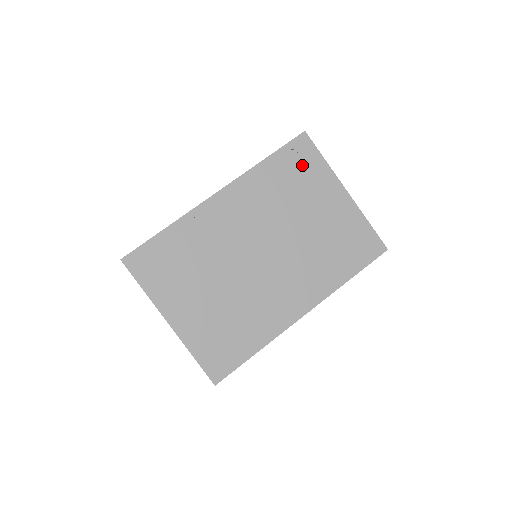
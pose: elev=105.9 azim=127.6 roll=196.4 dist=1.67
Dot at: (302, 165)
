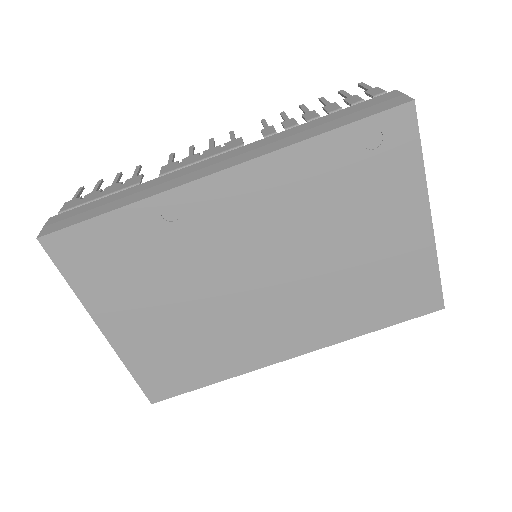
Dot at: (381, 161)
